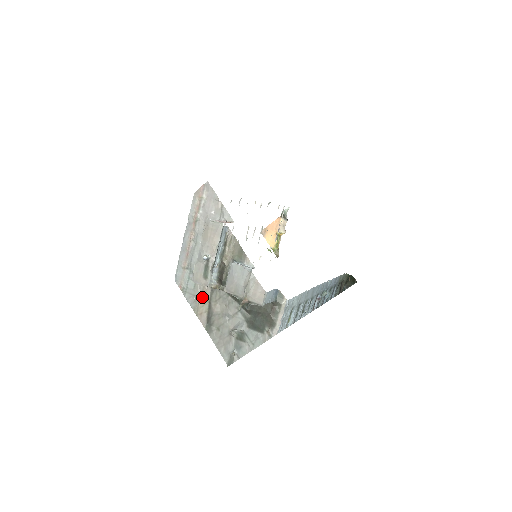
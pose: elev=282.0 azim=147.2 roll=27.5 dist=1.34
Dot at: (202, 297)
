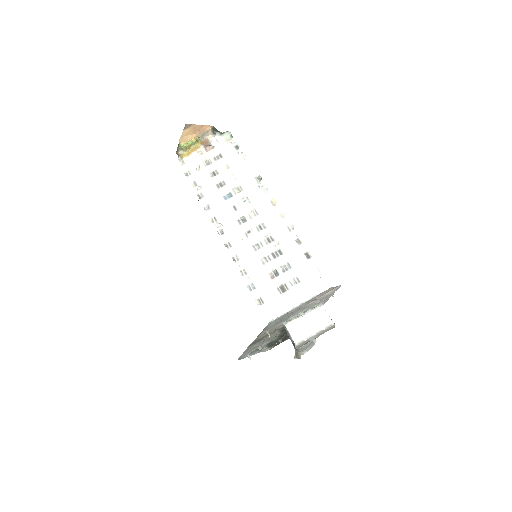
Dot at: (268, 332)
